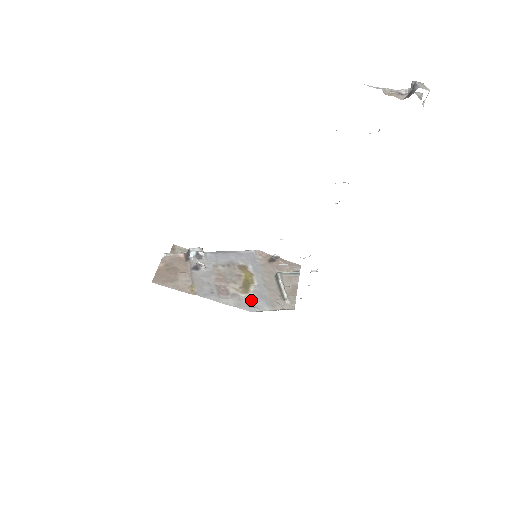
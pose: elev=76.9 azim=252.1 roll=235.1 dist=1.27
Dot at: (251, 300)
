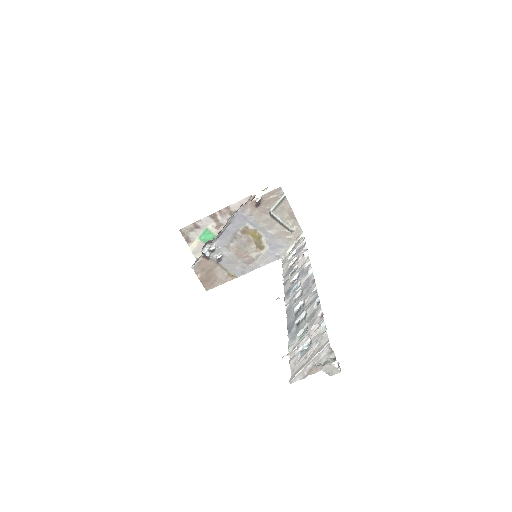
Dot at: (270, 251)
